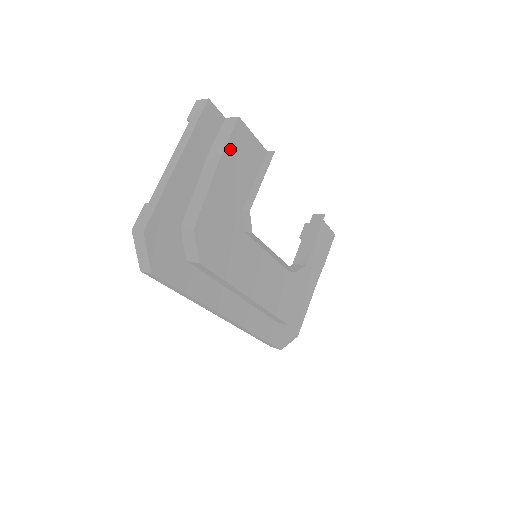
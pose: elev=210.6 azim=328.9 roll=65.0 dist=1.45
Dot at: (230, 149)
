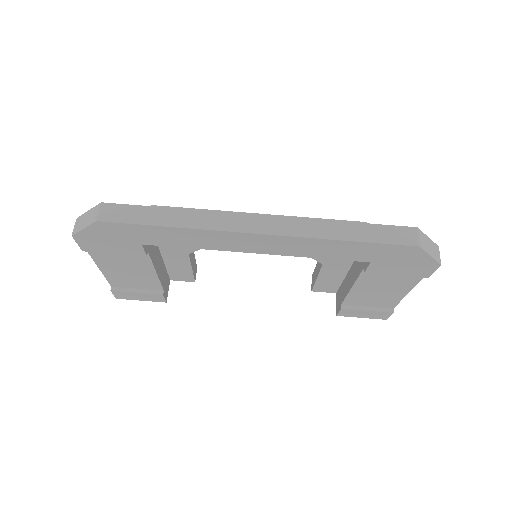
Dot at: occluded
